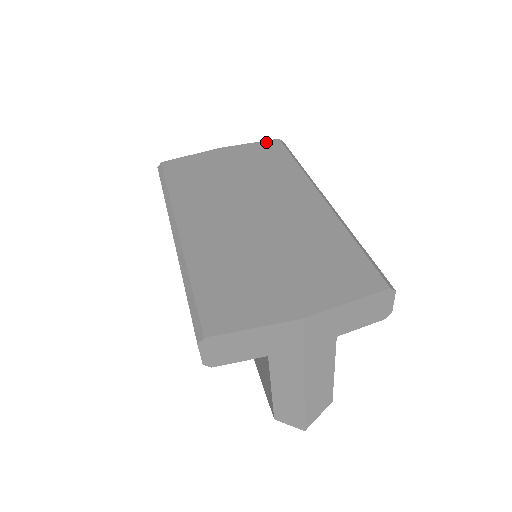
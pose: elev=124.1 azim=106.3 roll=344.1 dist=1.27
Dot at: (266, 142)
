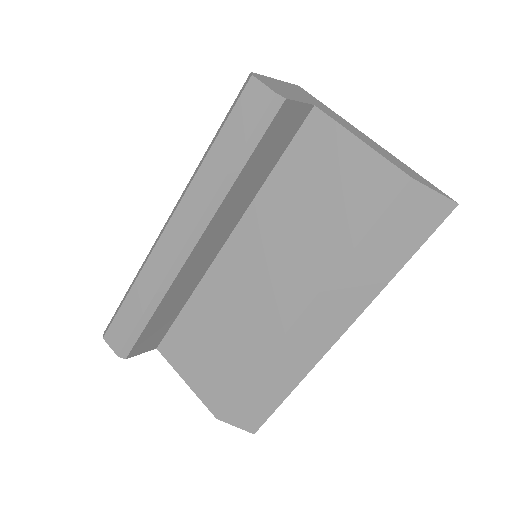
Dot at: occluded
